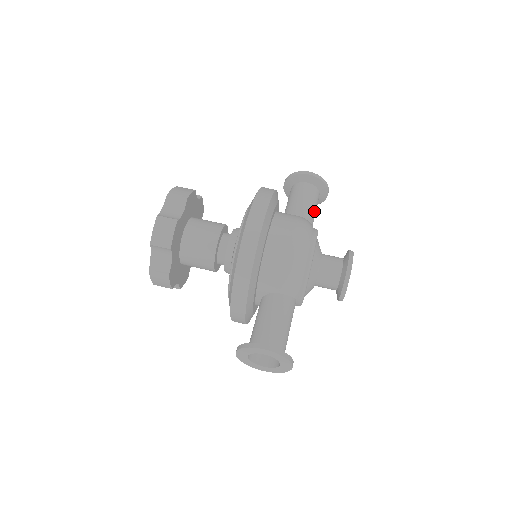
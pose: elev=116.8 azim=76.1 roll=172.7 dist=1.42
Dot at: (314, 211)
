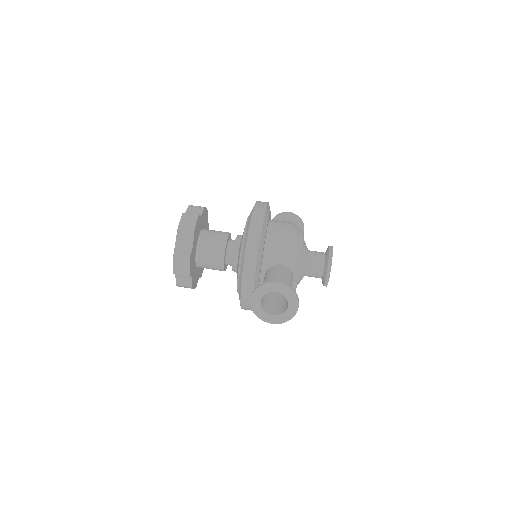
Dot at: occluded
